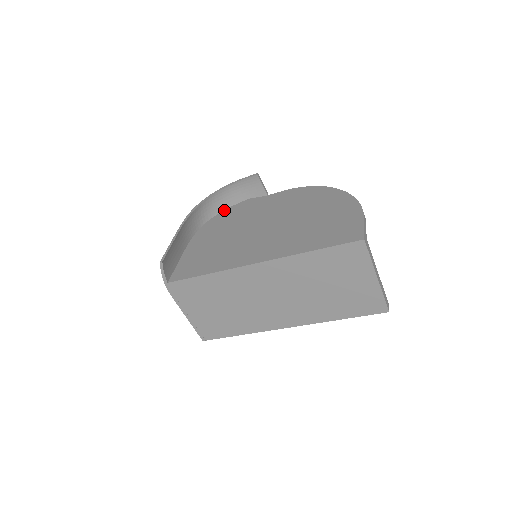
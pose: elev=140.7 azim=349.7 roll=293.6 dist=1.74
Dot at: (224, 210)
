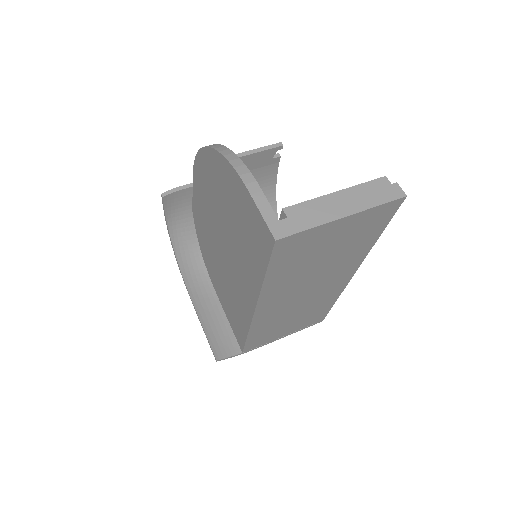
Dot at: (196, 232)
